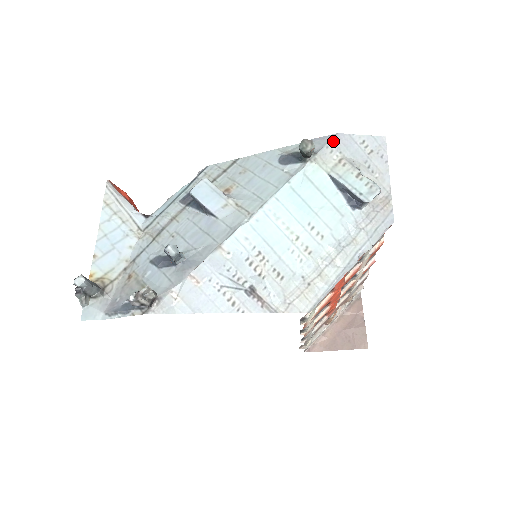
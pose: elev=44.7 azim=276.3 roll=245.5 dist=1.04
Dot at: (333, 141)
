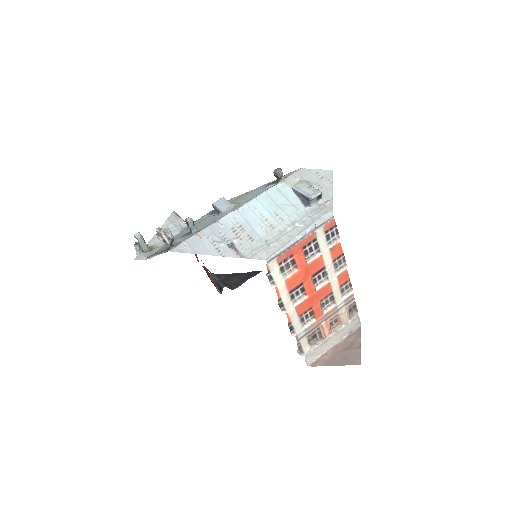
Dot at: (297, 172)
